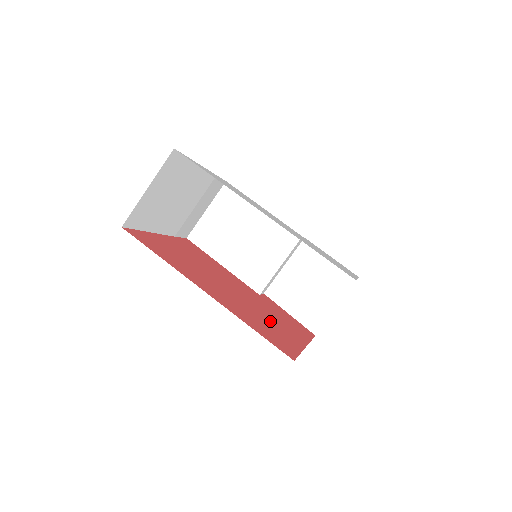
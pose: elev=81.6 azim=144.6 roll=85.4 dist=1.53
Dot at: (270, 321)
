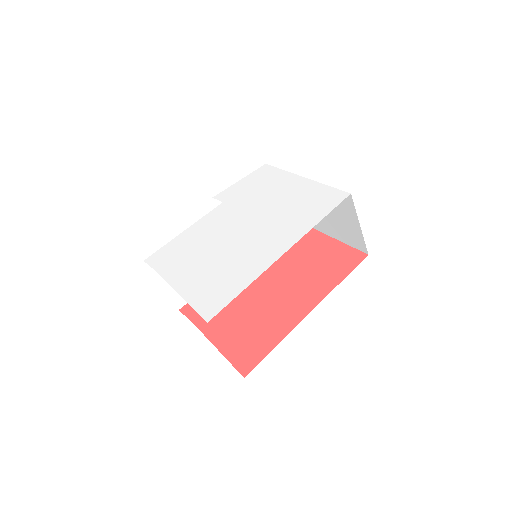
Dot at: (306, 258)
